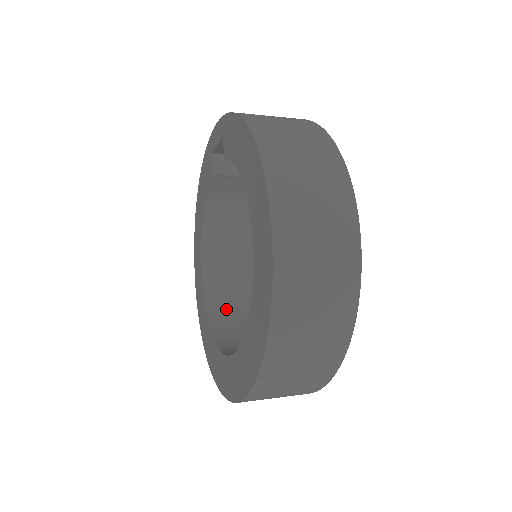
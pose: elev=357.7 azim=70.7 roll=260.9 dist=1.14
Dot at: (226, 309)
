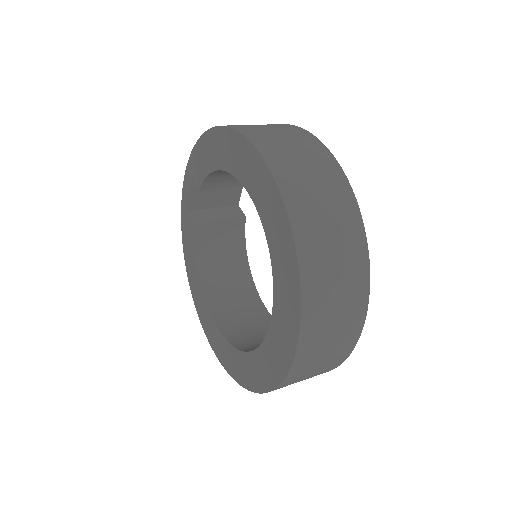
Dot at: (251, 340)
